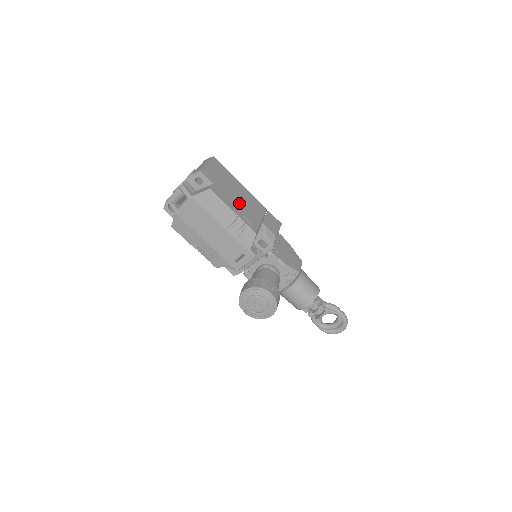
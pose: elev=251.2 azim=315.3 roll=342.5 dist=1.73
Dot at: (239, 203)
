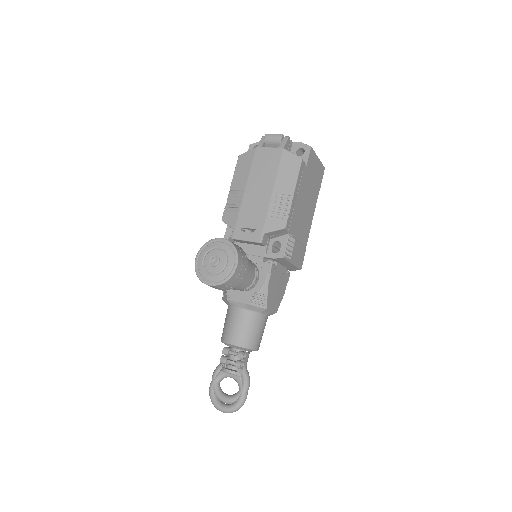
Dot at: (302, 202)
